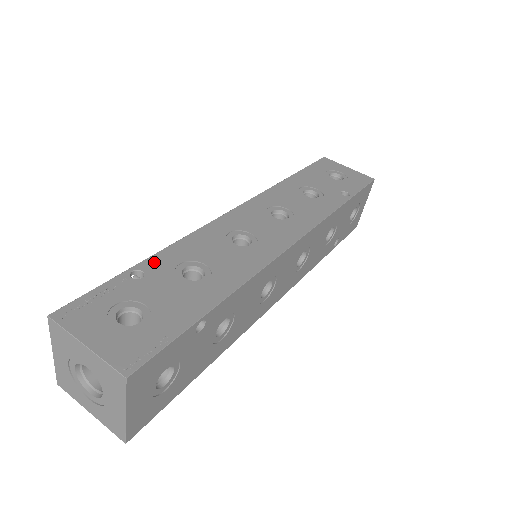
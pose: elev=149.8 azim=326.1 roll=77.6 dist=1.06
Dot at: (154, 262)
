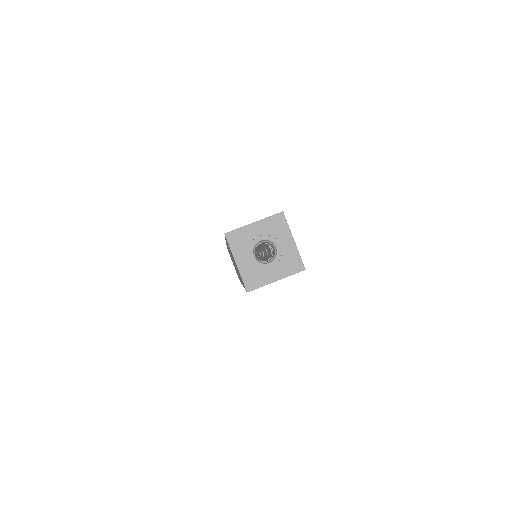
Dot at: occluded
